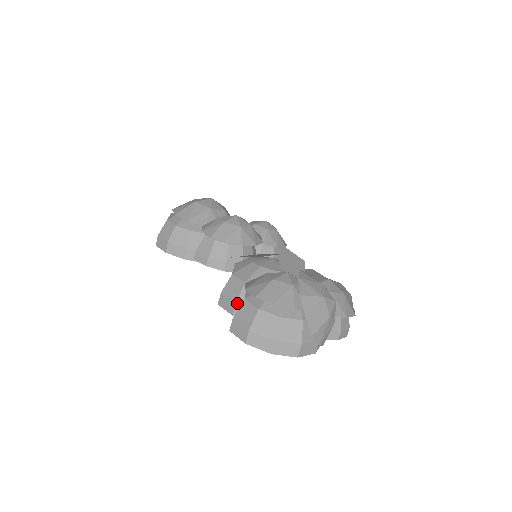
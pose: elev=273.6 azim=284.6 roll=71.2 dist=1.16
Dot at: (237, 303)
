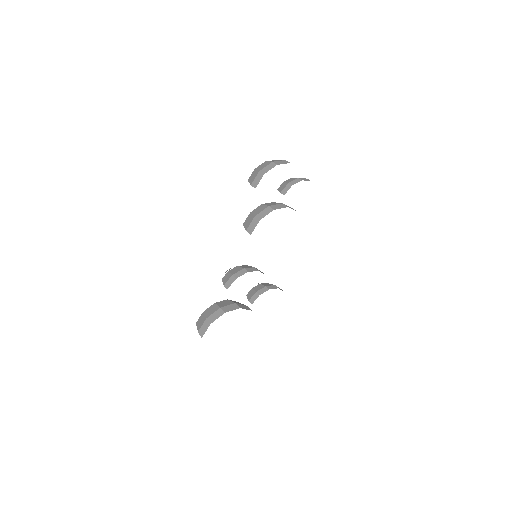
Dot at: (255, 216)
